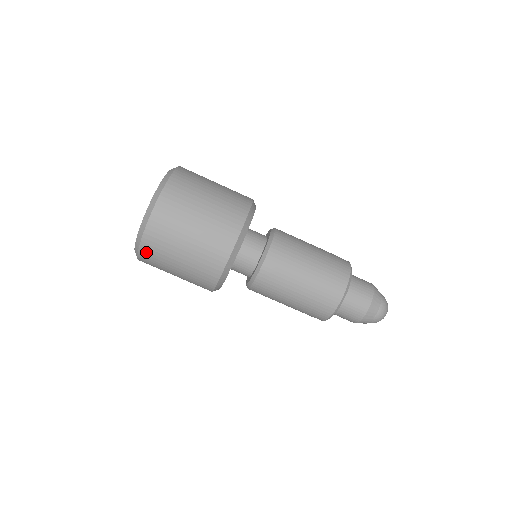
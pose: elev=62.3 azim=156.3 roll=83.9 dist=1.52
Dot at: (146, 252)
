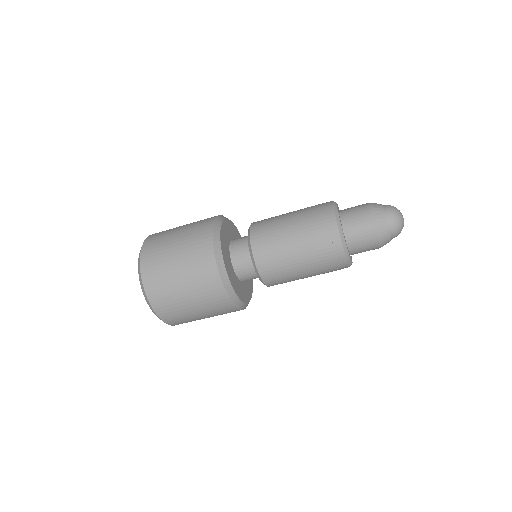
Dot at: (152, 292)
